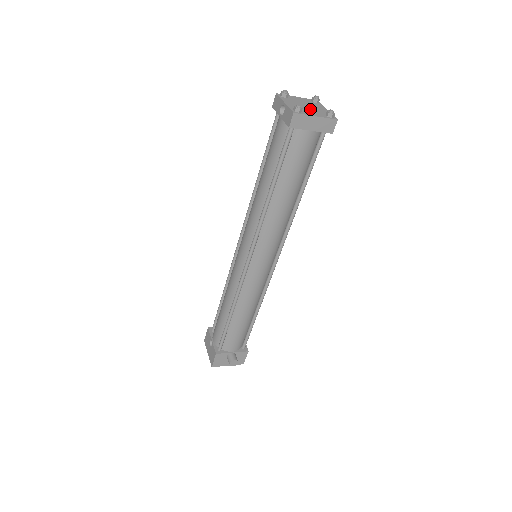
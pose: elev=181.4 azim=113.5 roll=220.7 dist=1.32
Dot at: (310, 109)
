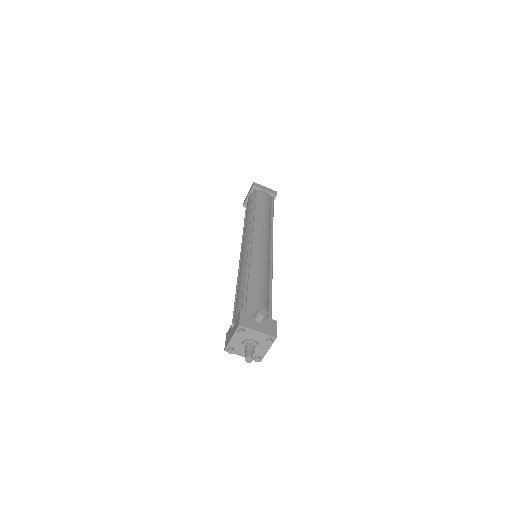
Dot at: occluded
